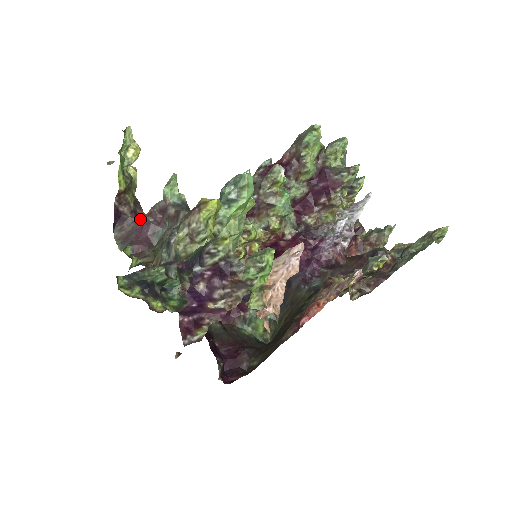
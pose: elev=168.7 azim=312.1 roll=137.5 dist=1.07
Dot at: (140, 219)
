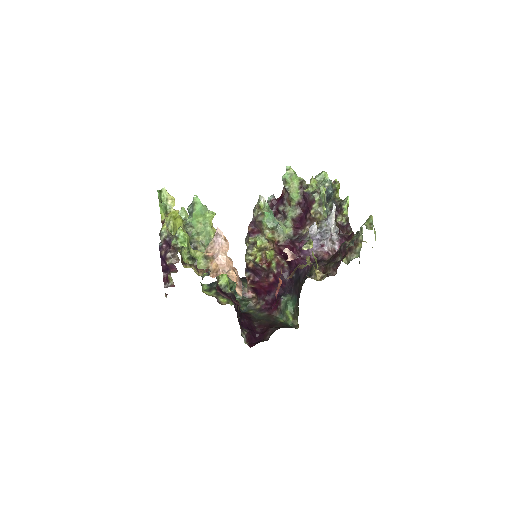
Dot at: occluded
